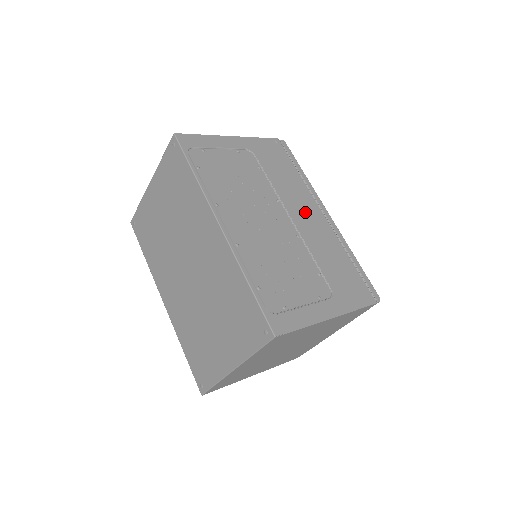
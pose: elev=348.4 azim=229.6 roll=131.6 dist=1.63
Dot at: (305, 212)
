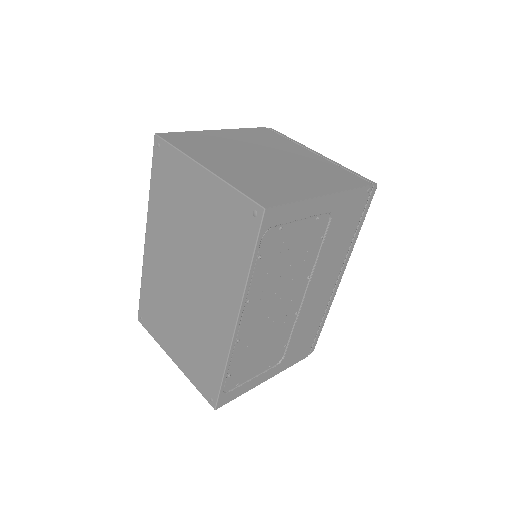
Dot at: (322, 284)
